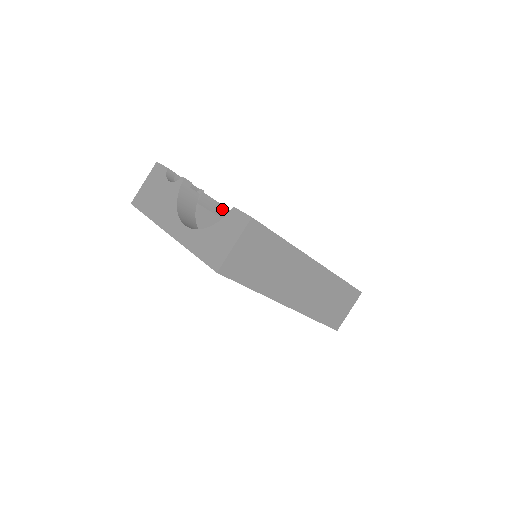
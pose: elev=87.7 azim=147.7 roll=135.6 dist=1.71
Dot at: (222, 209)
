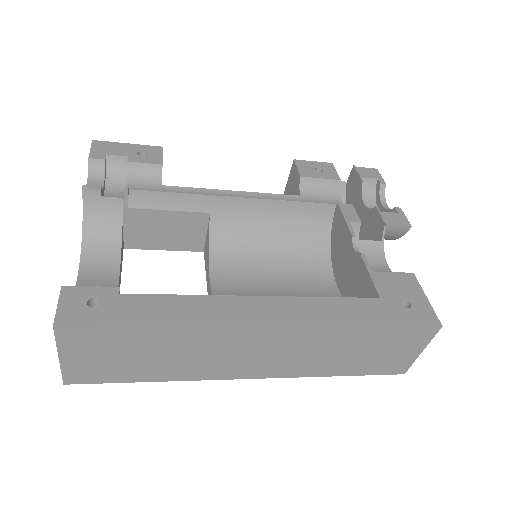
Dot at: (182, 198)
